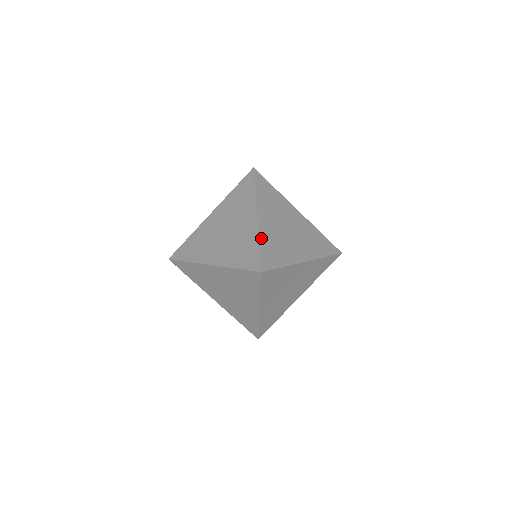
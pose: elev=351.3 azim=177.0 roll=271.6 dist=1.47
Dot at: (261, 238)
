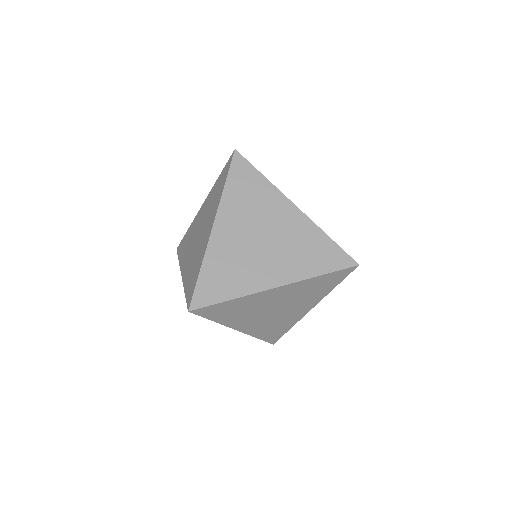
Dot at: (206, 261)
